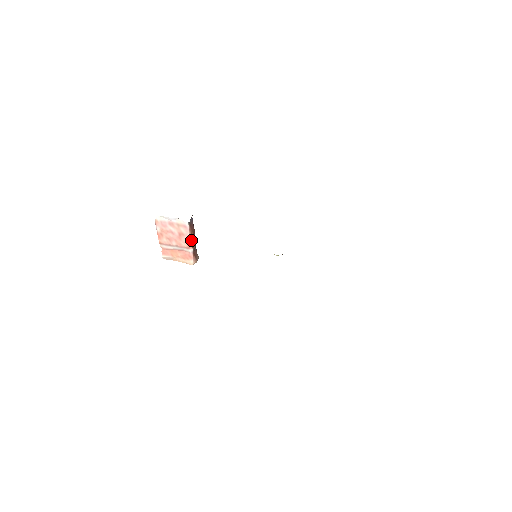
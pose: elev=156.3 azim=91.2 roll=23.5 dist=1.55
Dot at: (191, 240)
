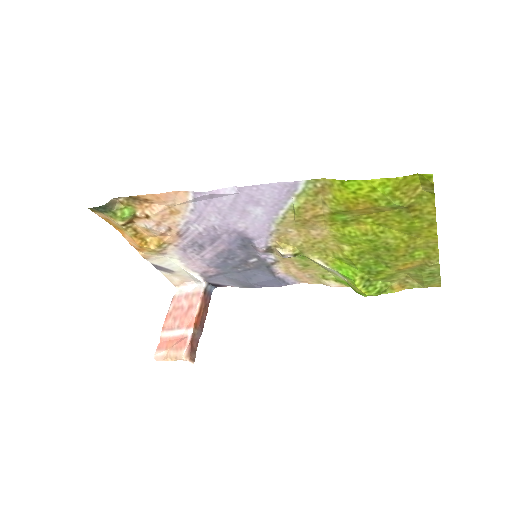
Dot at: (197, 315)
